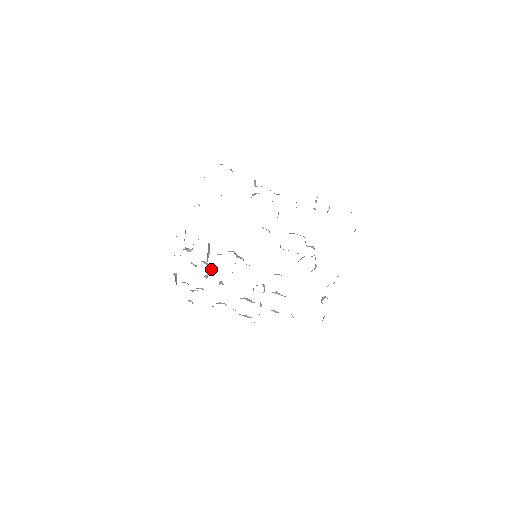
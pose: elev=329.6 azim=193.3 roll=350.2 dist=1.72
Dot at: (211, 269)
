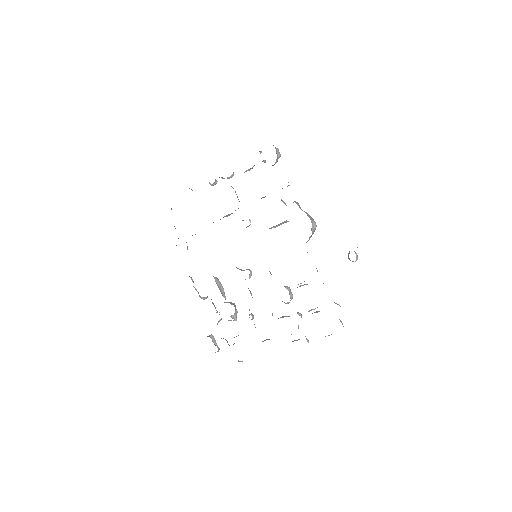
Dot at: occluded
